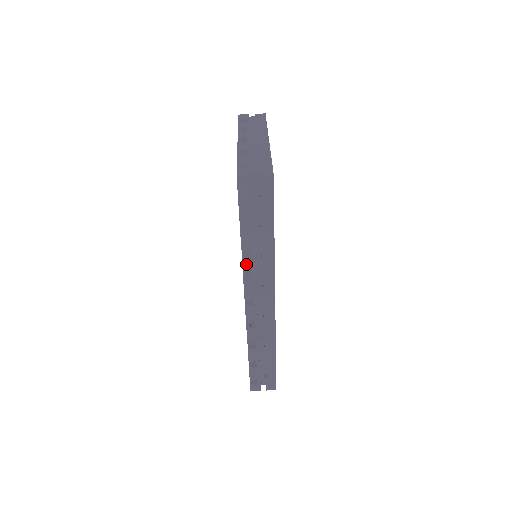
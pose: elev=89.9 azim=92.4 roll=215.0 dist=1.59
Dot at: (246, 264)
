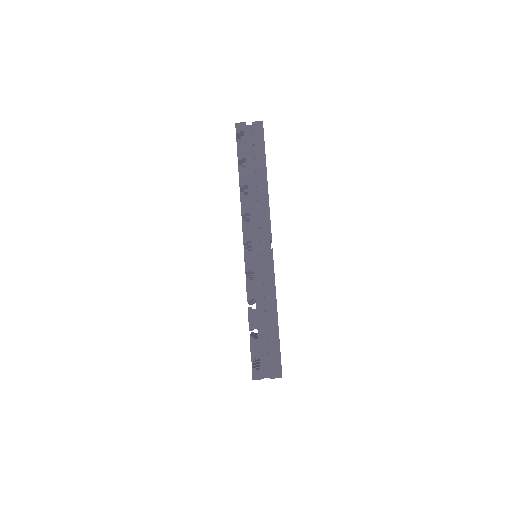
Dot at: (244, 202)
